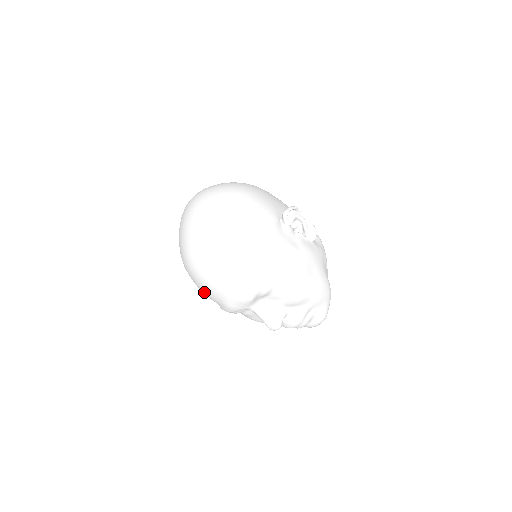
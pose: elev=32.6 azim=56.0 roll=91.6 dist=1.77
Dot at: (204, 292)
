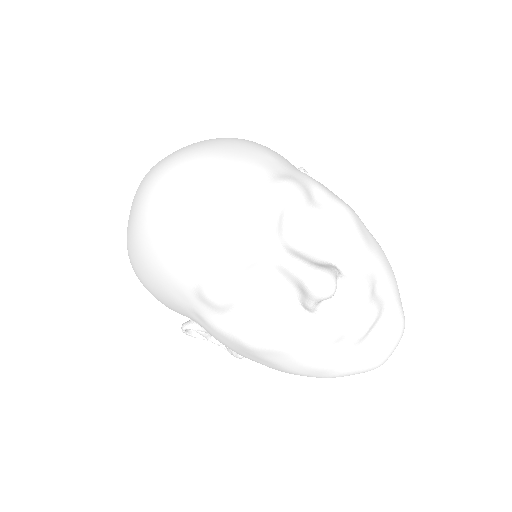
Dot at: (176, 240)
